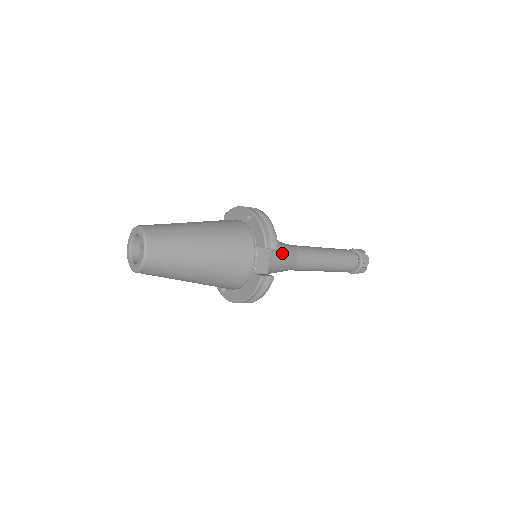
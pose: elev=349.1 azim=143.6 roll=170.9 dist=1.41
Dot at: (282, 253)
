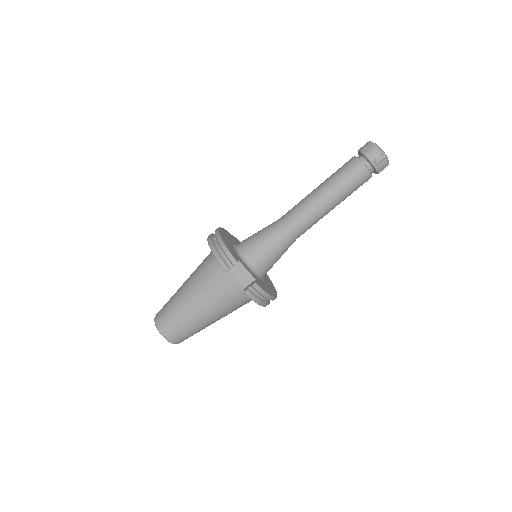
Dot at: (267, 242)
